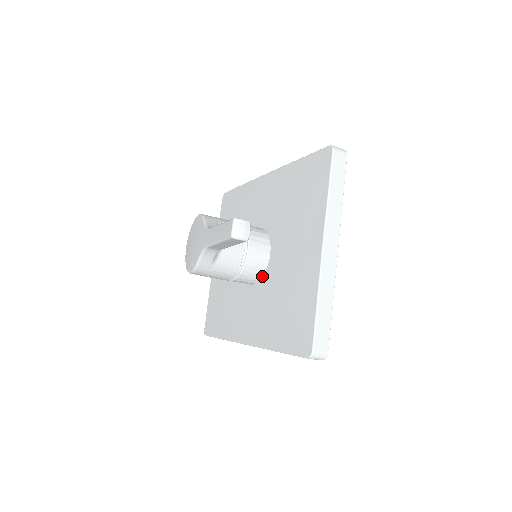
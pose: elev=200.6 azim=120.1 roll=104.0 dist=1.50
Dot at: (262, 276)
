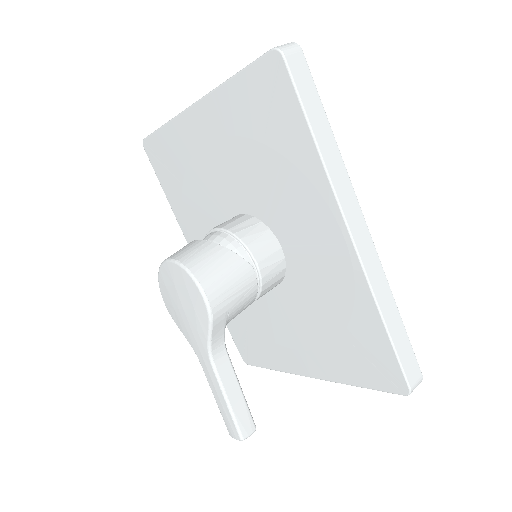
Dot at: occluded
